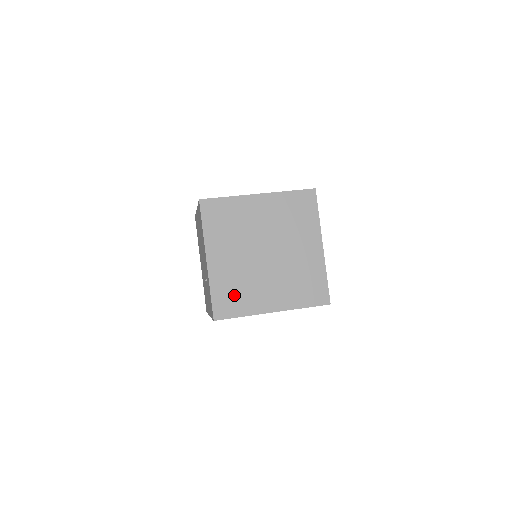
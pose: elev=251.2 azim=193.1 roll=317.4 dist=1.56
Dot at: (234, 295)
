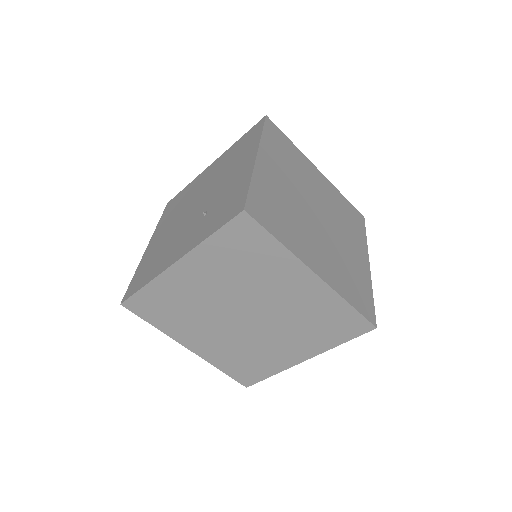
Dot at: (247, 364)
